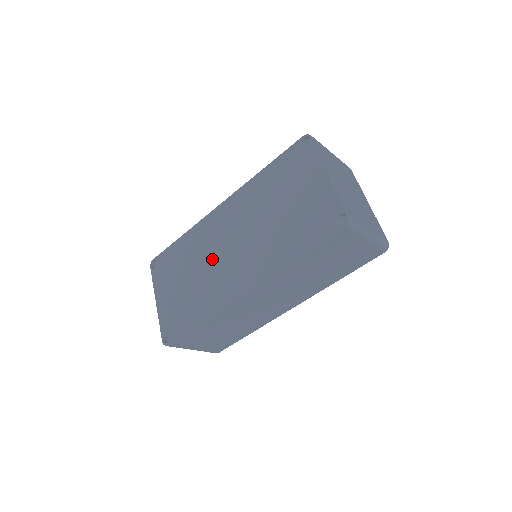
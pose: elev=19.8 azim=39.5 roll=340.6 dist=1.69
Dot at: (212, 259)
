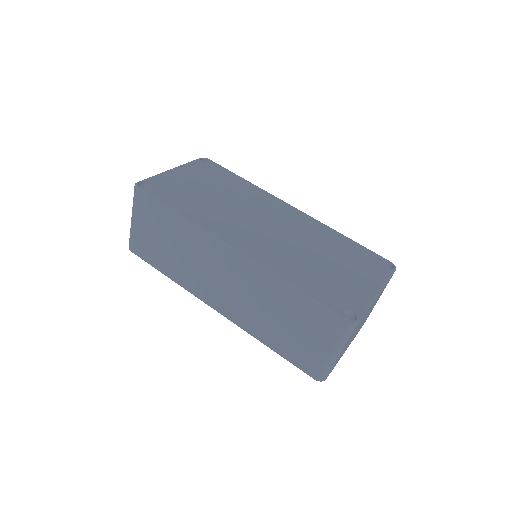
Dot at: (244, 211)
